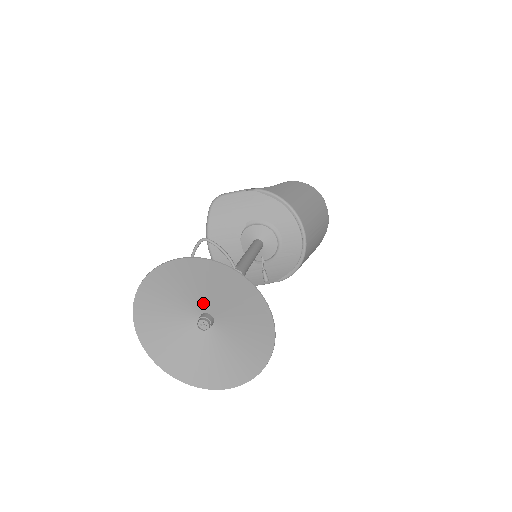
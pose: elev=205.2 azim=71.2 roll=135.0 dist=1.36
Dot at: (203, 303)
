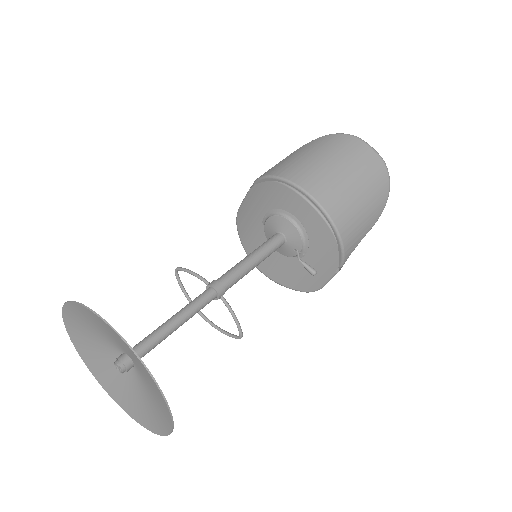
Dot at: (112, 344)
